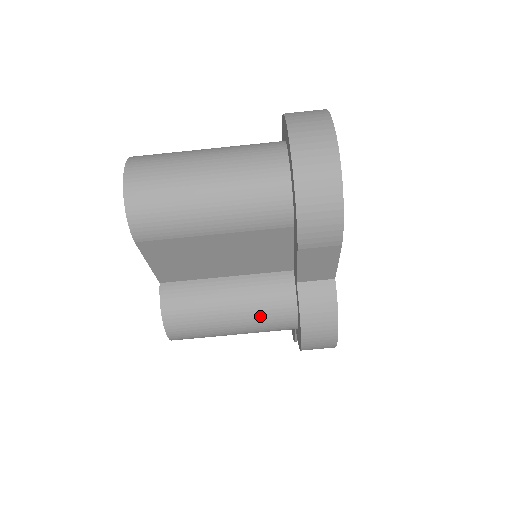
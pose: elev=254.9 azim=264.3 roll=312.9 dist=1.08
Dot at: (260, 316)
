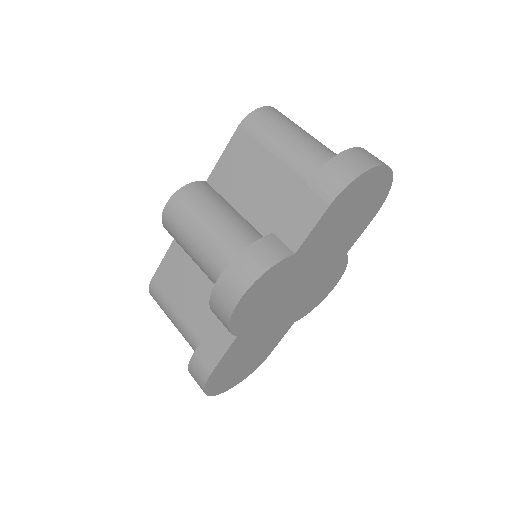
Dot at: (226, 239)
